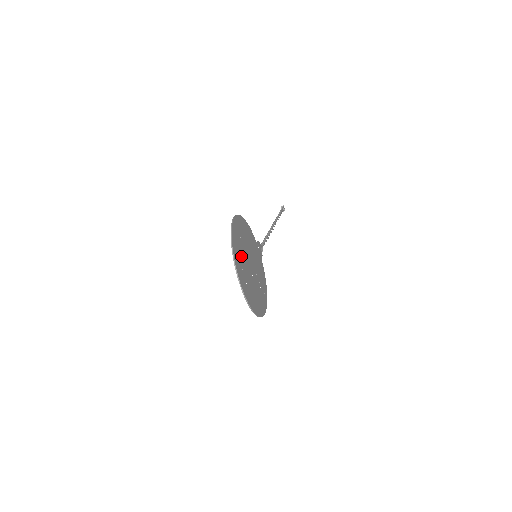
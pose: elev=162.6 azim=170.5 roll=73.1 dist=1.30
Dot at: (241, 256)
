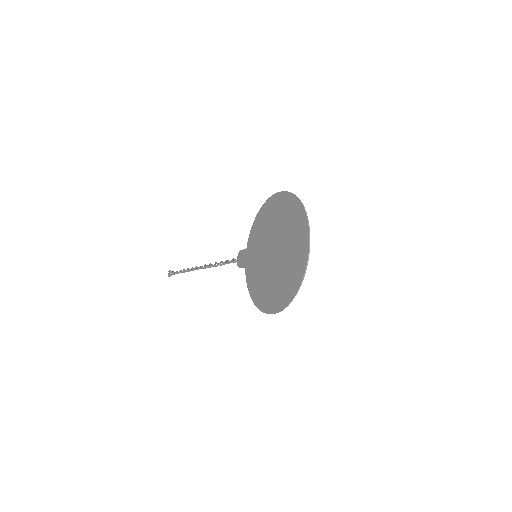
Dot at: (290, 228)
